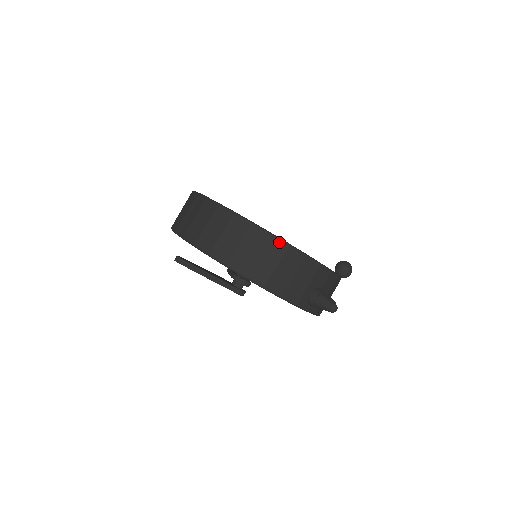
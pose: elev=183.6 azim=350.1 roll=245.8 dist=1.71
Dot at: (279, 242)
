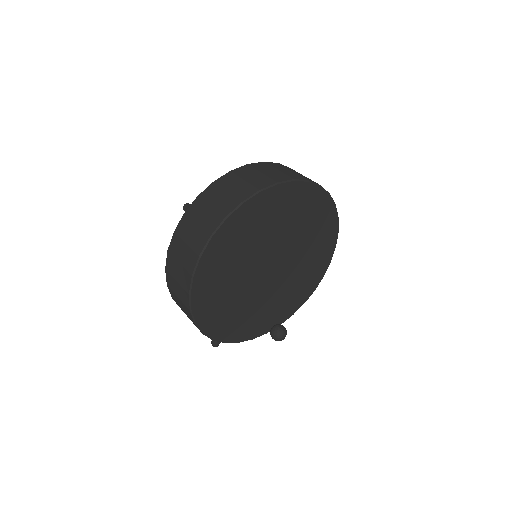
Dot at: (198, 328)
